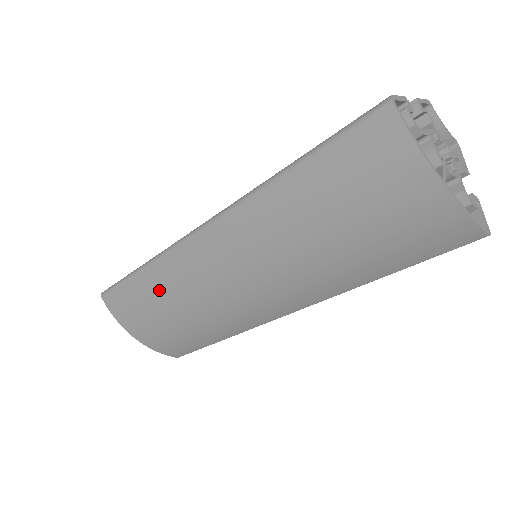
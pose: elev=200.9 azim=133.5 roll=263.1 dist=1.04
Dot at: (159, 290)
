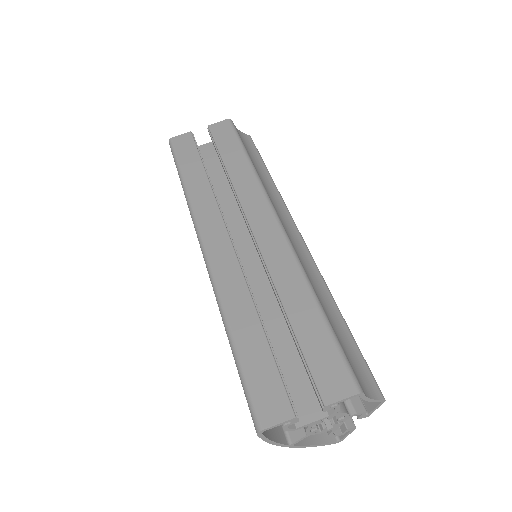
Dot at: occluded
